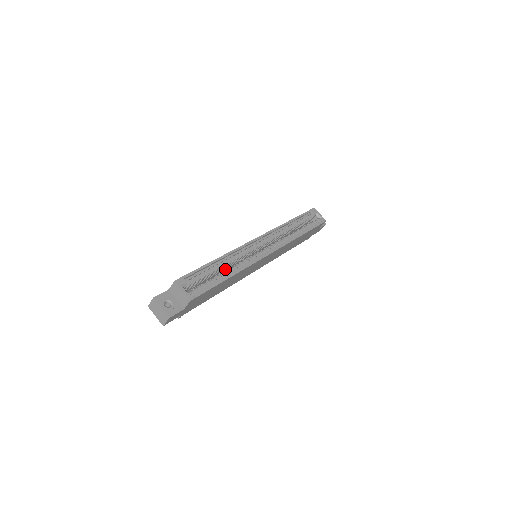
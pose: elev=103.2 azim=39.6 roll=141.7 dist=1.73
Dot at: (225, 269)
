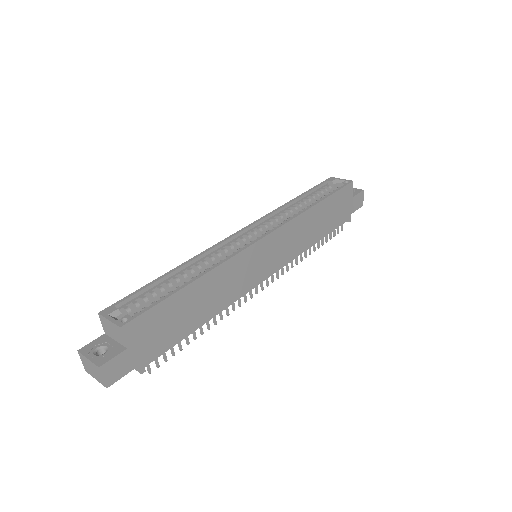
Dot at: occluded
